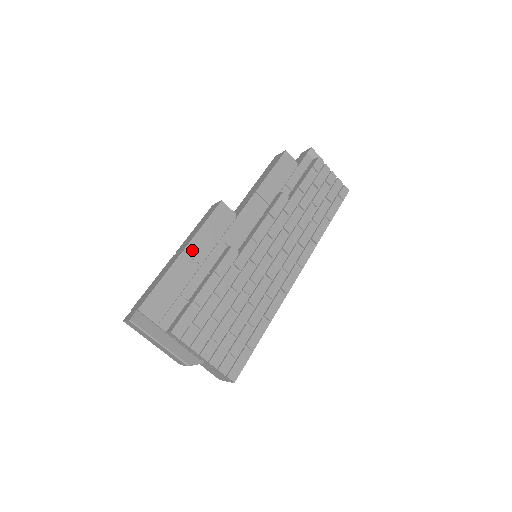
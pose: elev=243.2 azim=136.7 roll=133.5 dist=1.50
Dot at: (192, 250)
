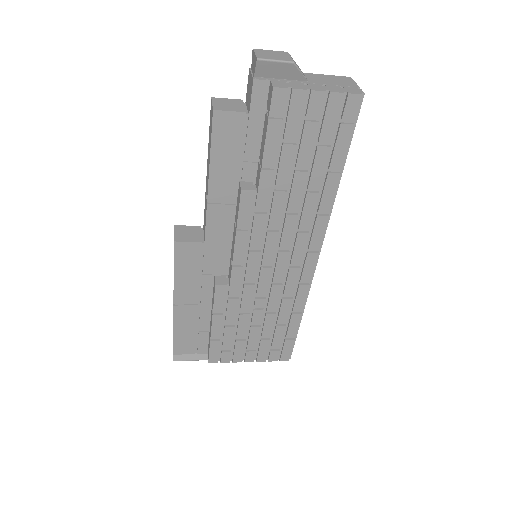
Dot at: (181, 299)
